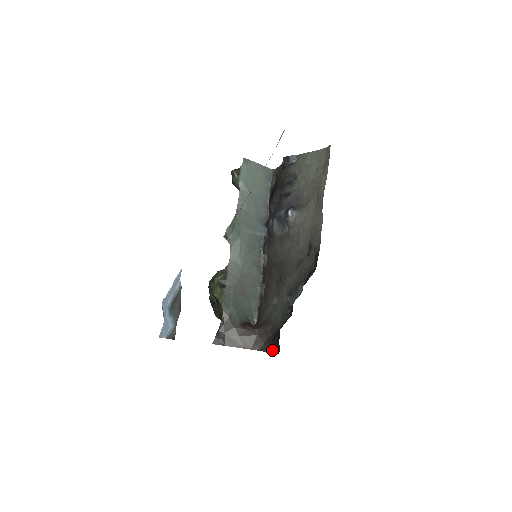
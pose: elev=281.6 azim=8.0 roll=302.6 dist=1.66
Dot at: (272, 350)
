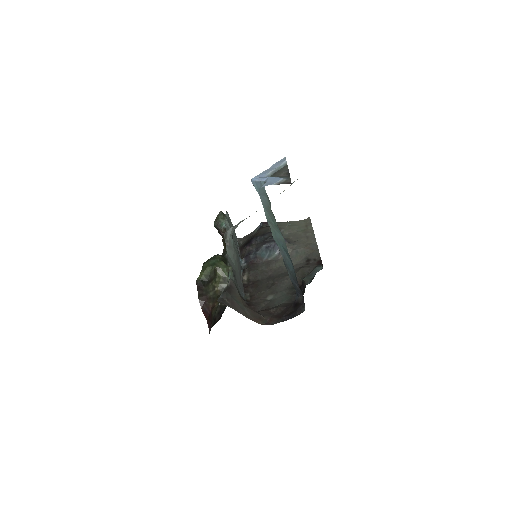
Dot at: (286, 318)
